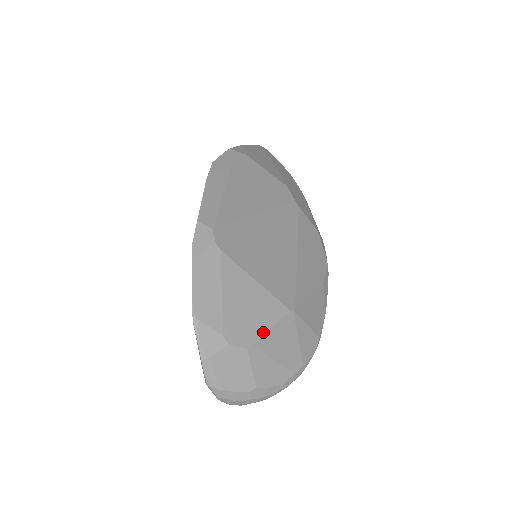
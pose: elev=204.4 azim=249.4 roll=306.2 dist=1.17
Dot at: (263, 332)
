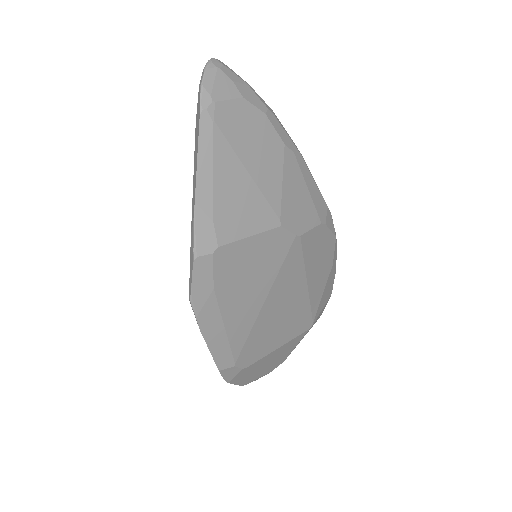
Dot at: (292, 350)
